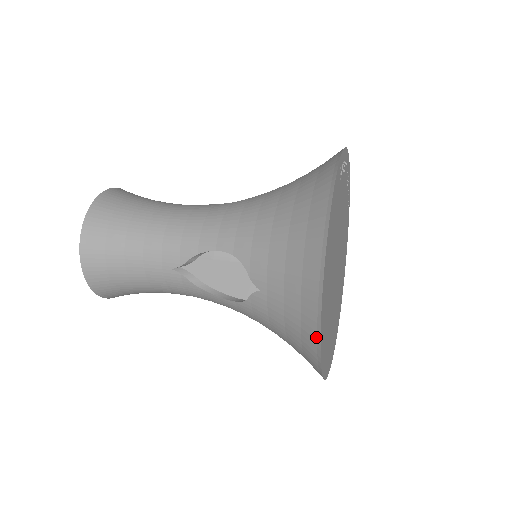
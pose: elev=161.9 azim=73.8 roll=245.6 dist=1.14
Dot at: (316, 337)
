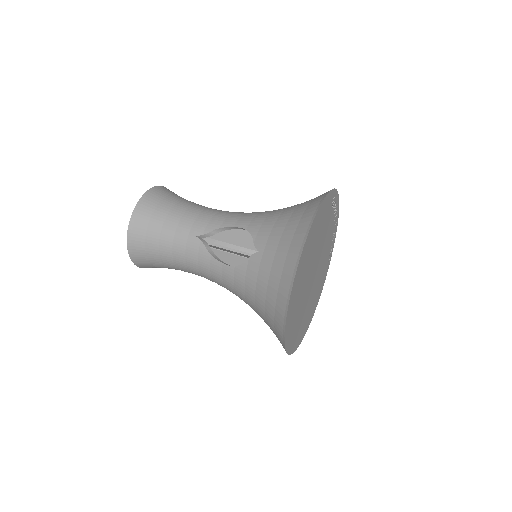
Dot at: (293, 274)
